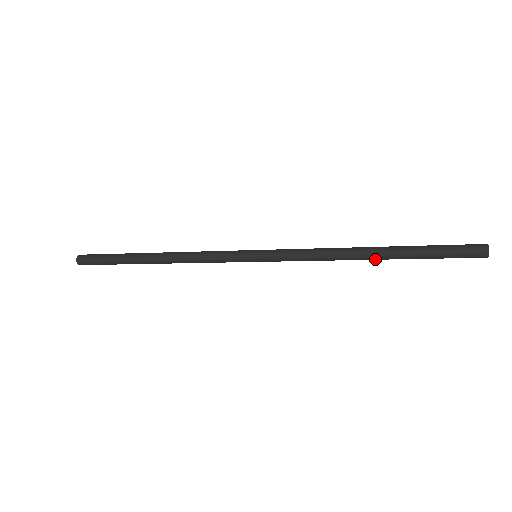
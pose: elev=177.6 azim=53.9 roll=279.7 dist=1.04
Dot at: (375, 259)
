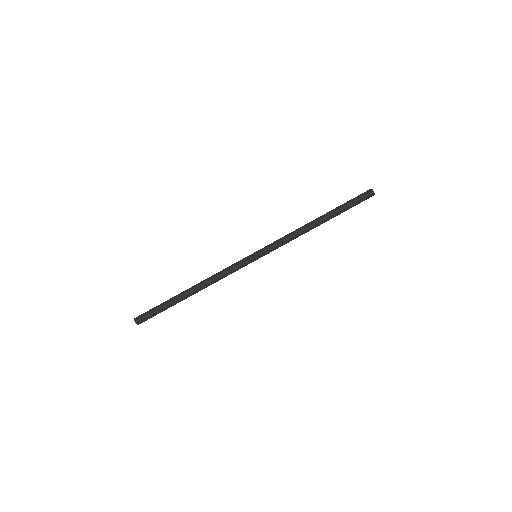
Dot at: occluded
